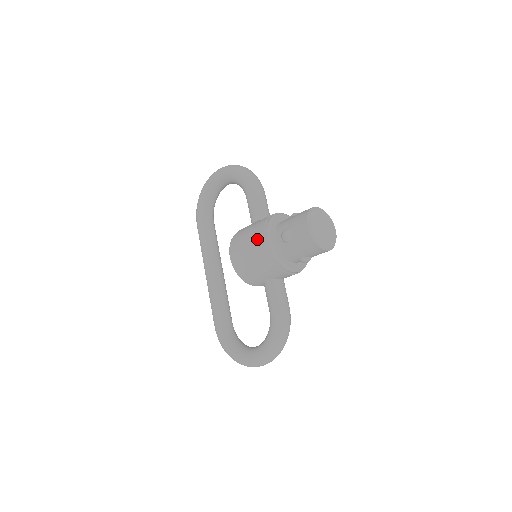
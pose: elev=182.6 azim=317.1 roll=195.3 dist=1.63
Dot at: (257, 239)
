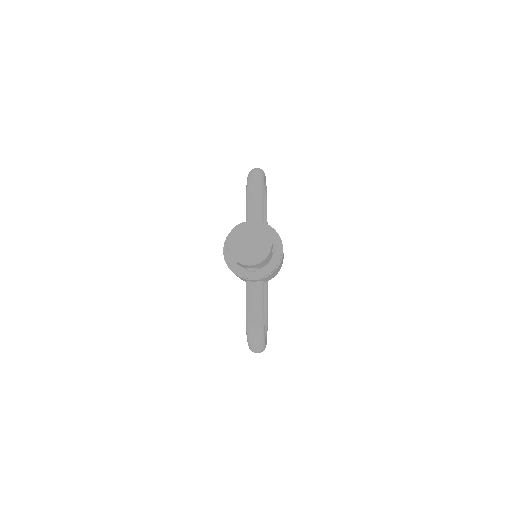
Dot at: occluded
